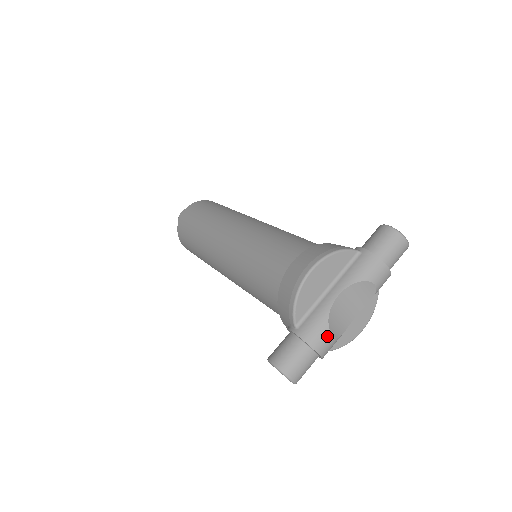
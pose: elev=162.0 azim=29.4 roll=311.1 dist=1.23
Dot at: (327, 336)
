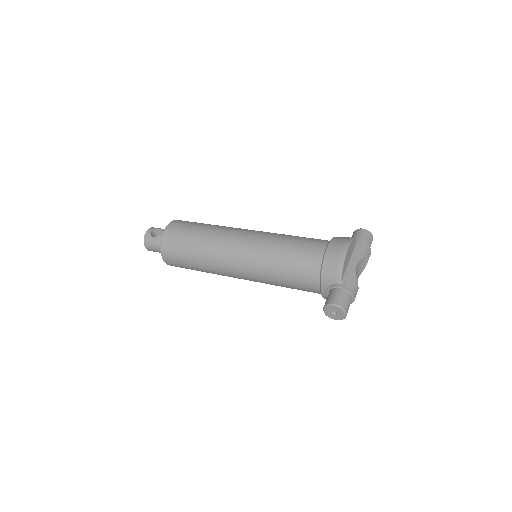
Dot at: (357, 287)
